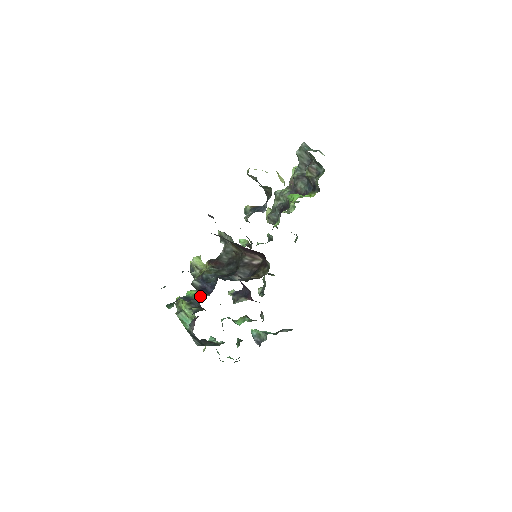
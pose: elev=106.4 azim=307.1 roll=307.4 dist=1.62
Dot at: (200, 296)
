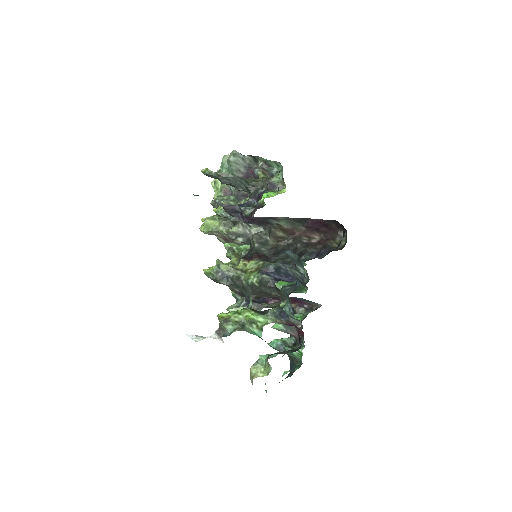
Dot at: occluded
